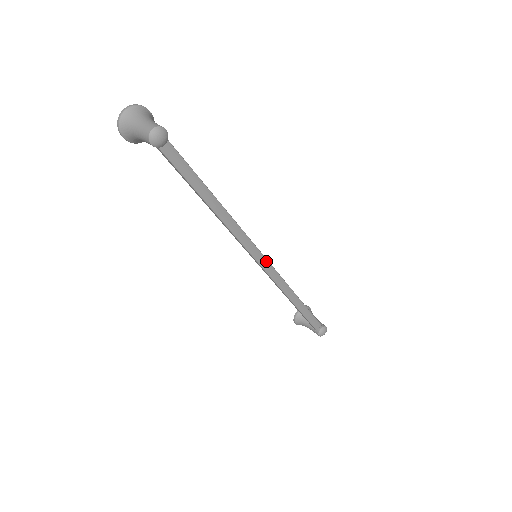
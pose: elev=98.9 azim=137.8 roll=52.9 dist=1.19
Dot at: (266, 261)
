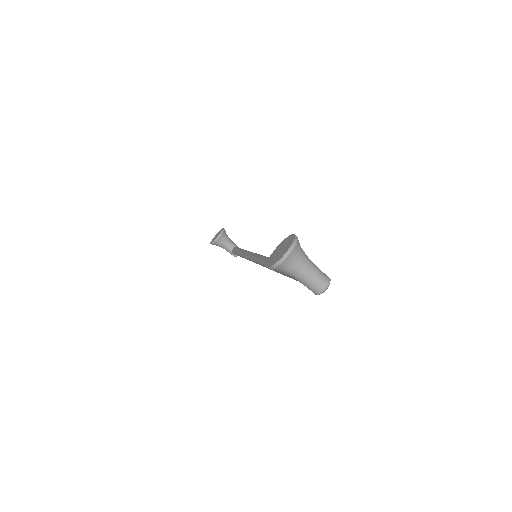
Dot at: occluded
